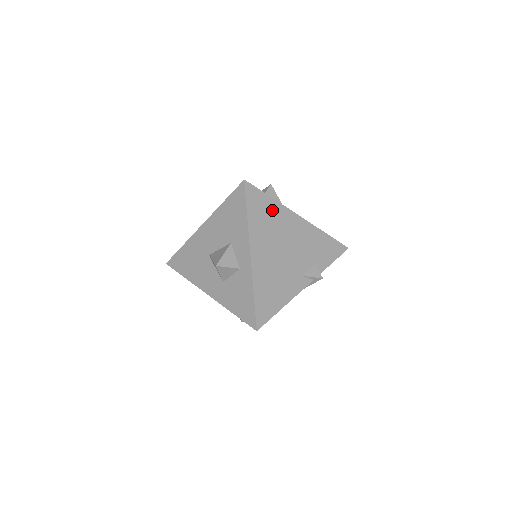
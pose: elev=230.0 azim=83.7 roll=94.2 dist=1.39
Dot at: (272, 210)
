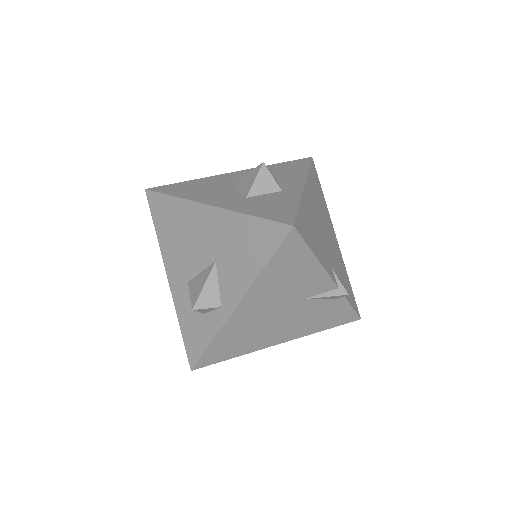
Dot at: (322, 198)
